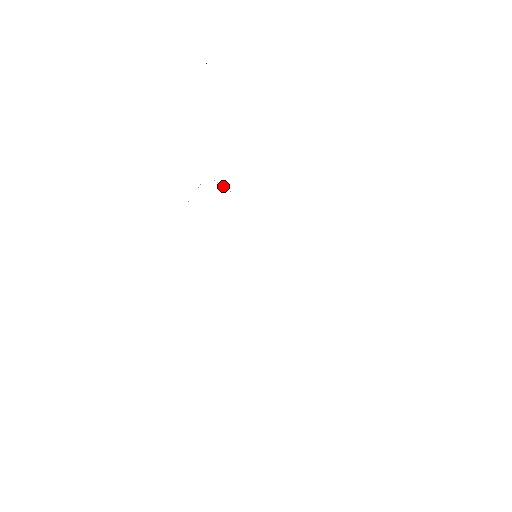
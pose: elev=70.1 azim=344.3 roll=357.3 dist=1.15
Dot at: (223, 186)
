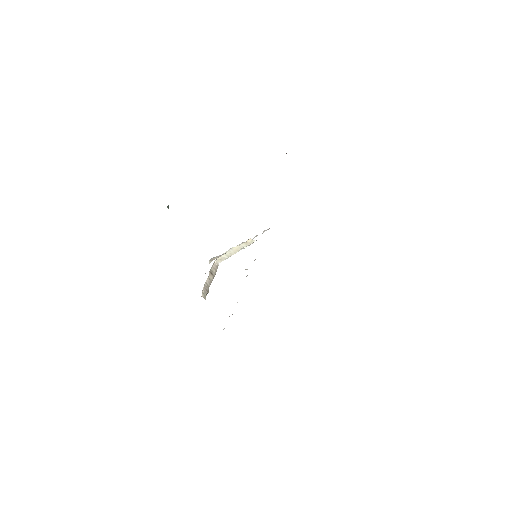
Dot at: occluded
